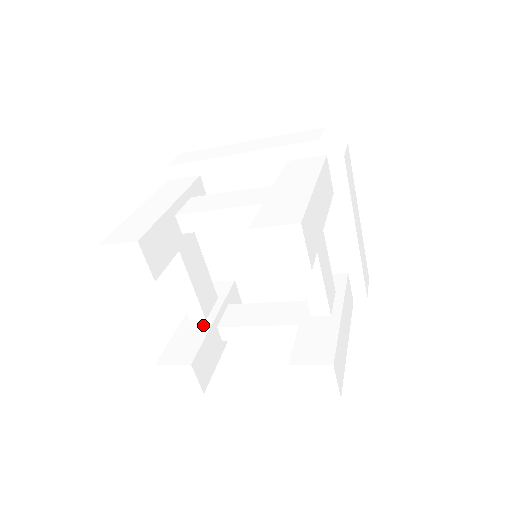
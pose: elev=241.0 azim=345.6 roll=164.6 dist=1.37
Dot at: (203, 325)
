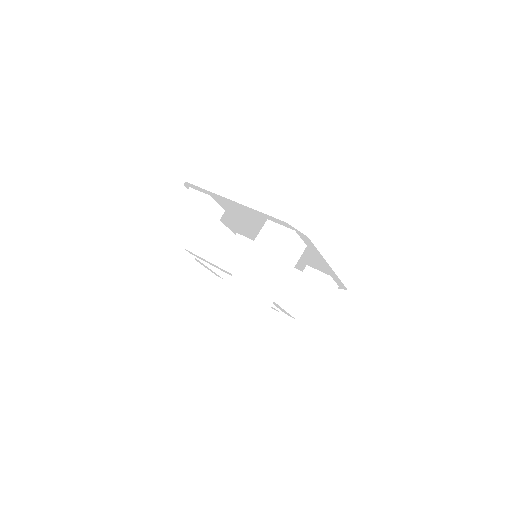
Dot at: (222, 285)
